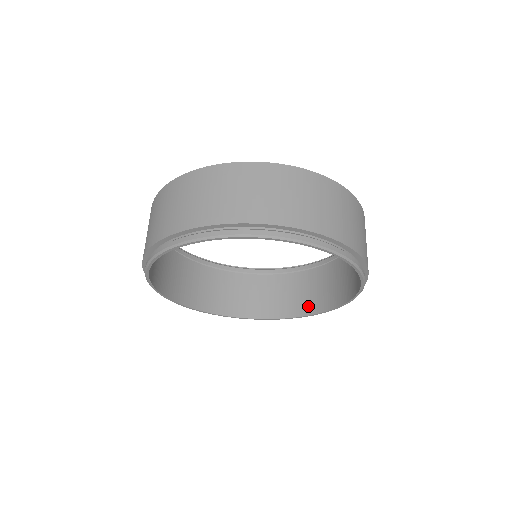
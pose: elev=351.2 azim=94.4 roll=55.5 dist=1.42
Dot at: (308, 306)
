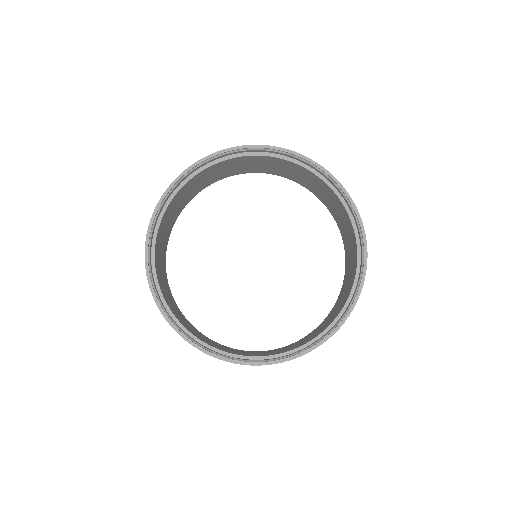
Dot at: (304, 184)
